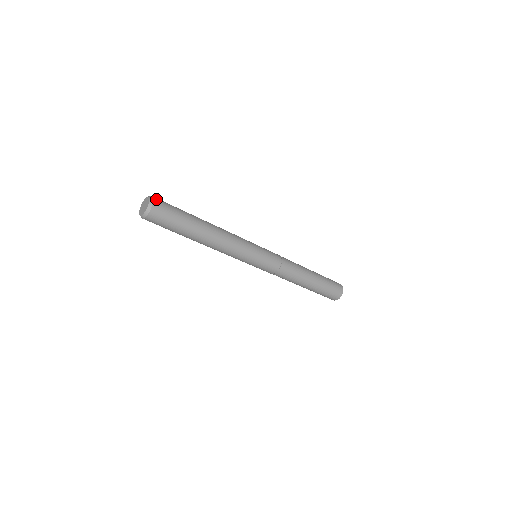
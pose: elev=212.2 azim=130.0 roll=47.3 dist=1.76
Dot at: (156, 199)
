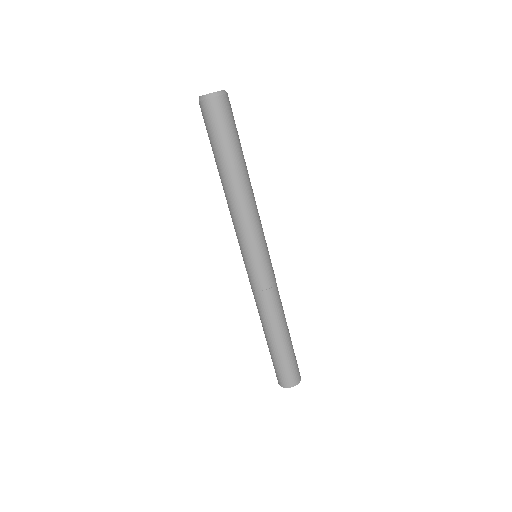
Dot at: (227, 97)
